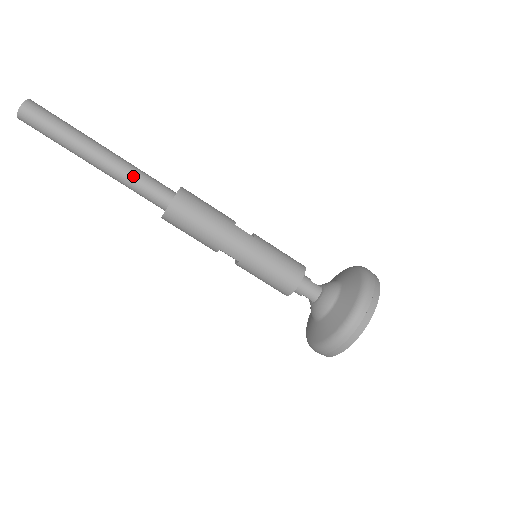
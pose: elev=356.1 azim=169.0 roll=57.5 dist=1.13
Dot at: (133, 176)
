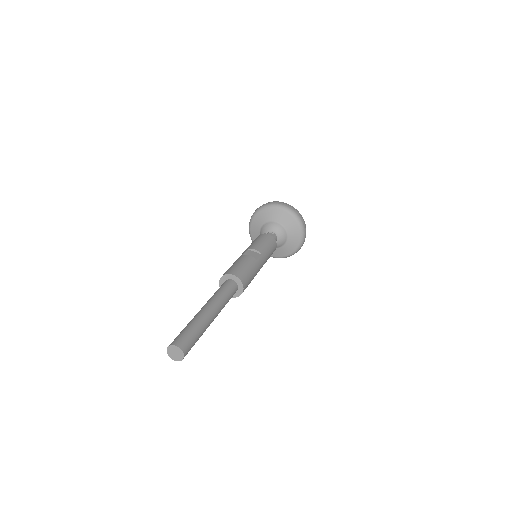
Dot at: occluded
